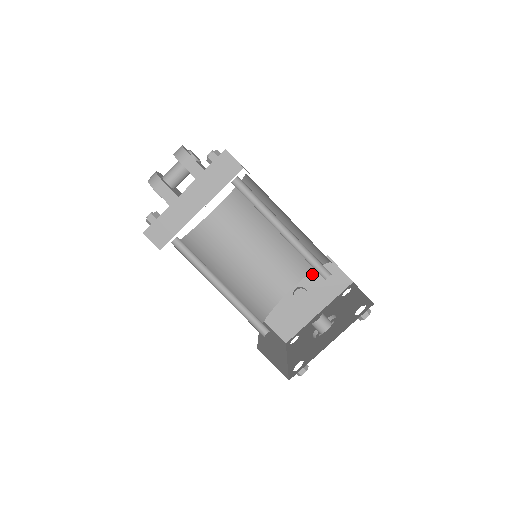
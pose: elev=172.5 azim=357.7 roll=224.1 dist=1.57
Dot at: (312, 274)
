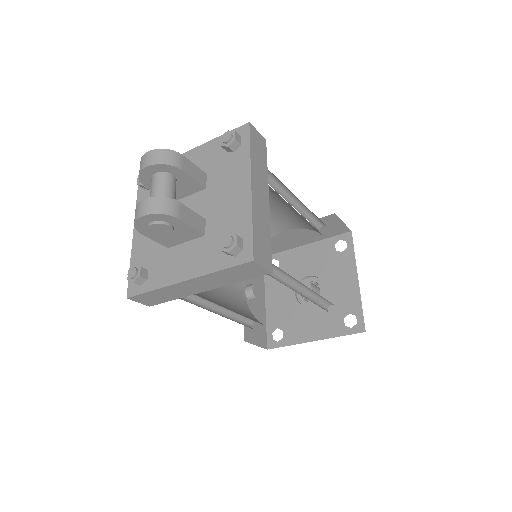
Dot at: occluded
